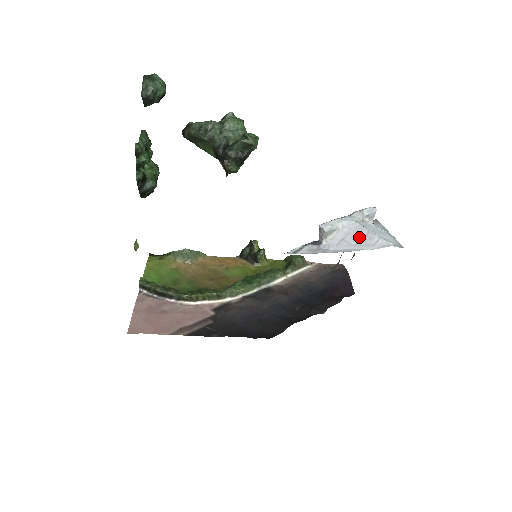
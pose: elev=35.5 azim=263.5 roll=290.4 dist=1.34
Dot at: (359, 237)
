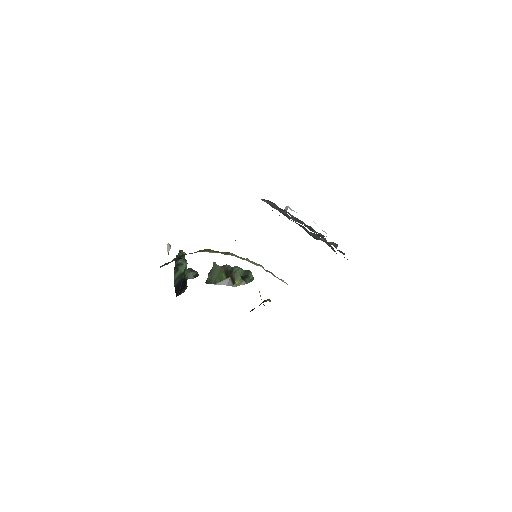
Dot at: occluded
